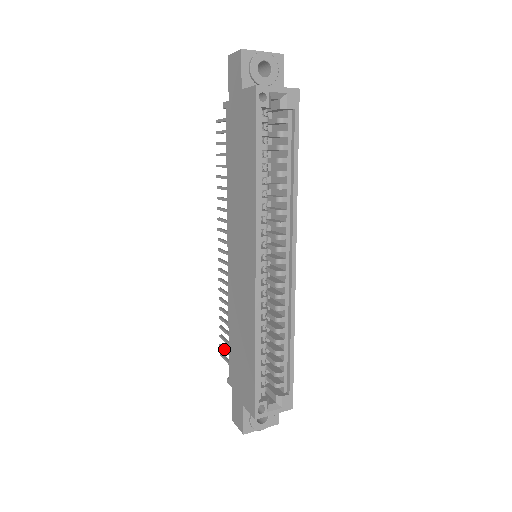
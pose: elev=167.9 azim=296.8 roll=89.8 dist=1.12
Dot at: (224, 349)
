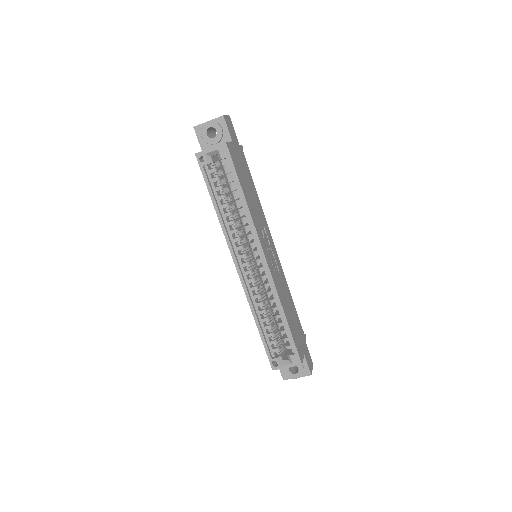
Dot at: occluded
